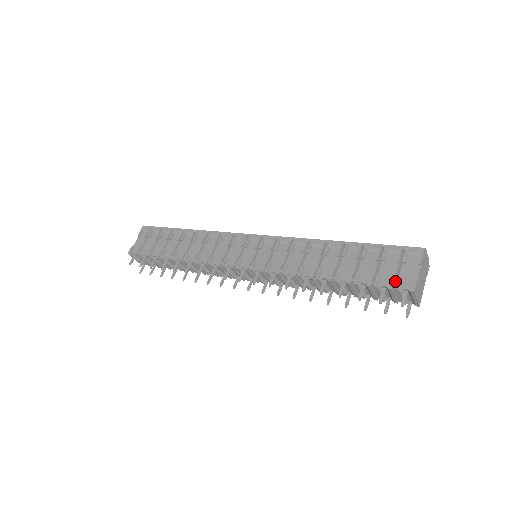
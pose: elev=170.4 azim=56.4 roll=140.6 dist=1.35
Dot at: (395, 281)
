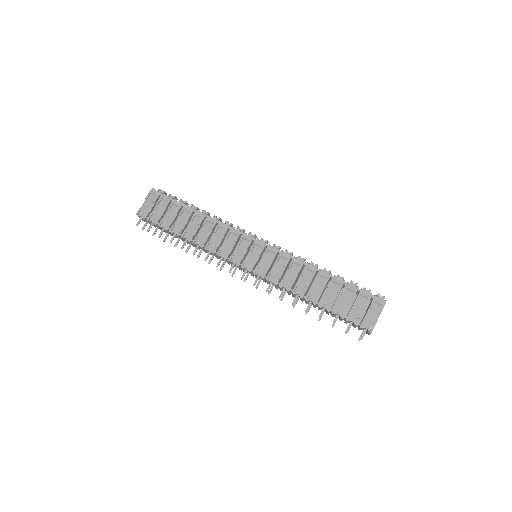
Dot at: (360, 319)
